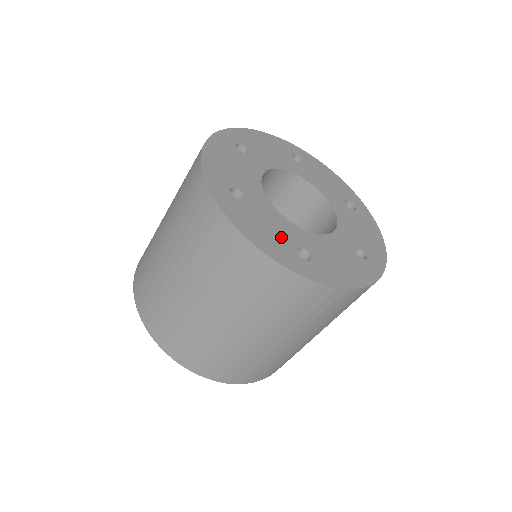
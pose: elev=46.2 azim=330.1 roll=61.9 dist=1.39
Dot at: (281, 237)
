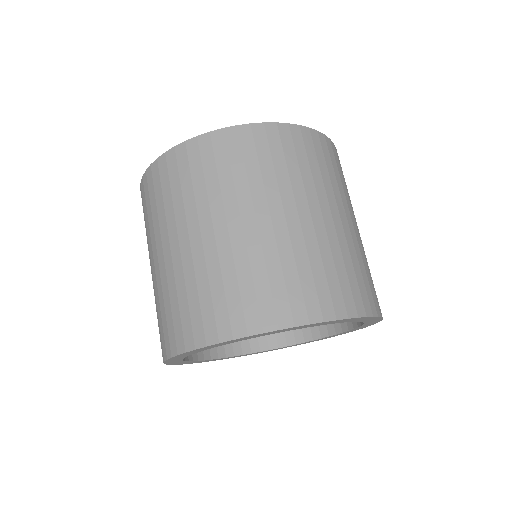
Dot at: occluded
